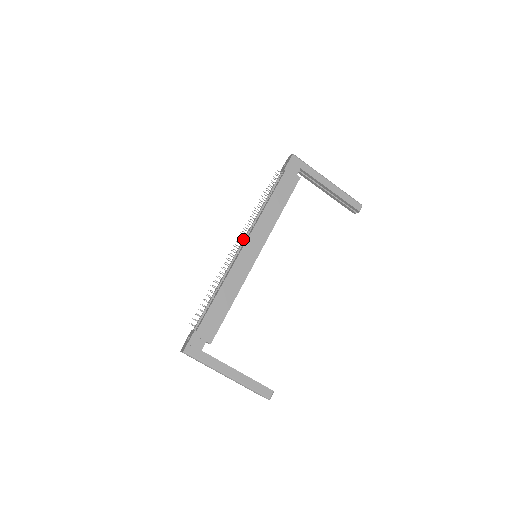
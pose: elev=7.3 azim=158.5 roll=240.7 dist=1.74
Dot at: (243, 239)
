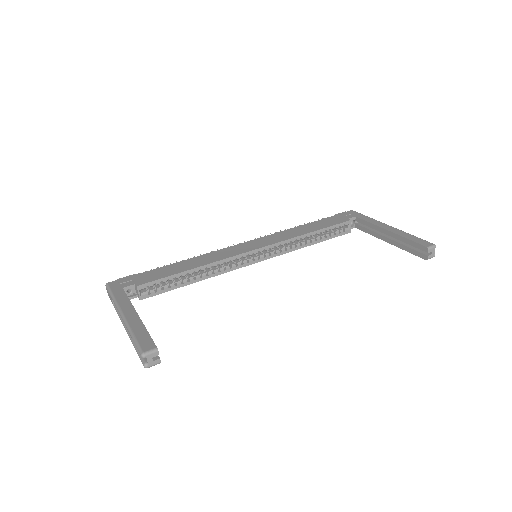
Dot at: occluded
